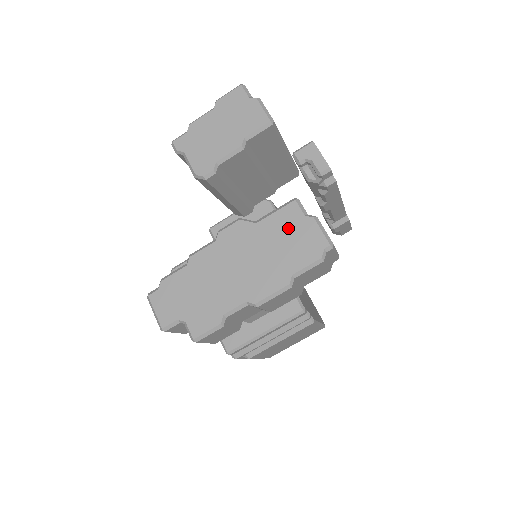
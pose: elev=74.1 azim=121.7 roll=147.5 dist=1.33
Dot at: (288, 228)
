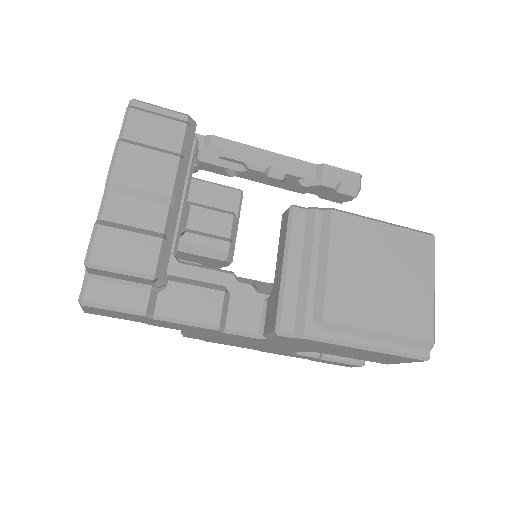
Dot at: occluded
